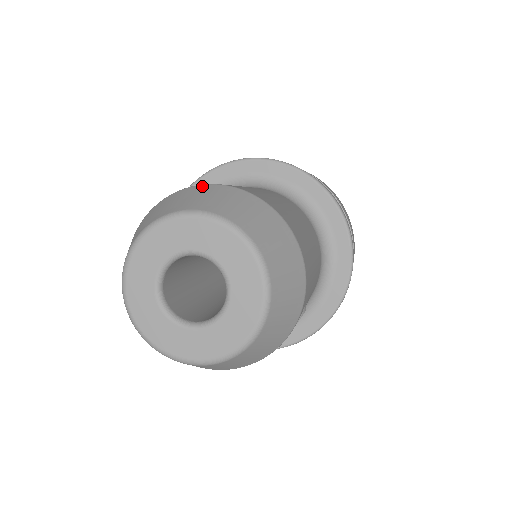
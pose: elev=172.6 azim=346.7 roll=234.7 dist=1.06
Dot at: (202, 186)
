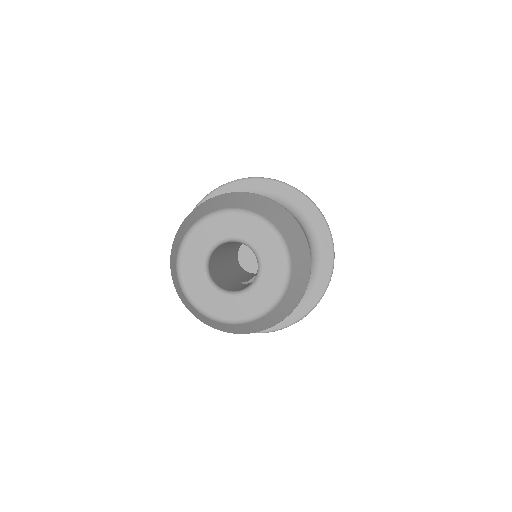
Dot at: (254, 194)
